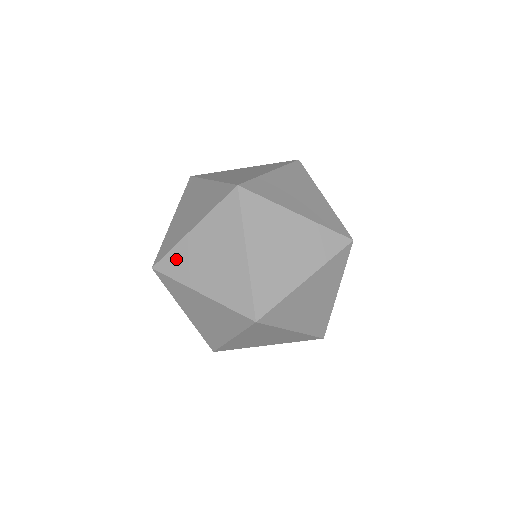
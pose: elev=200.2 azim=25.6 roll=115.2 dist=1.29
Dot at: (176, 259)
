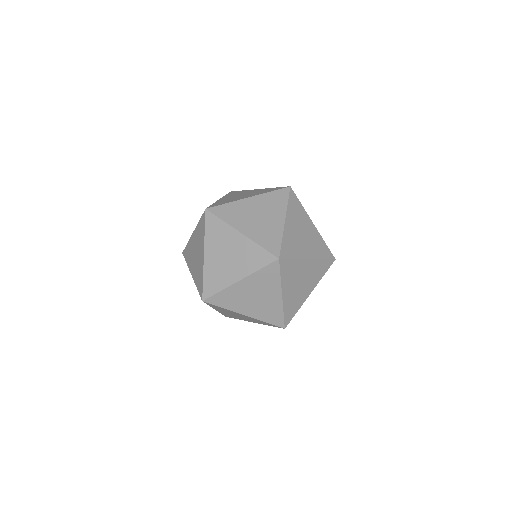
Dot at: occluded
